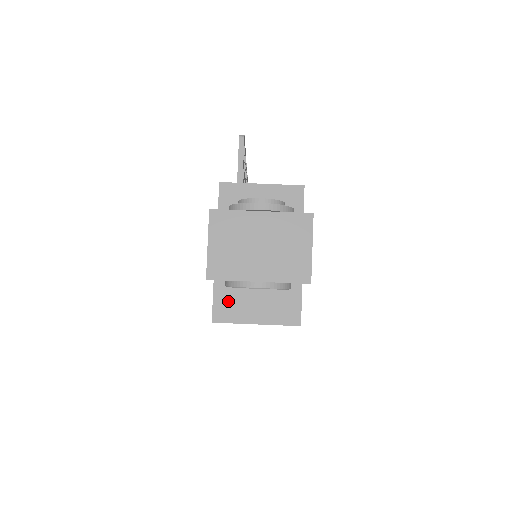
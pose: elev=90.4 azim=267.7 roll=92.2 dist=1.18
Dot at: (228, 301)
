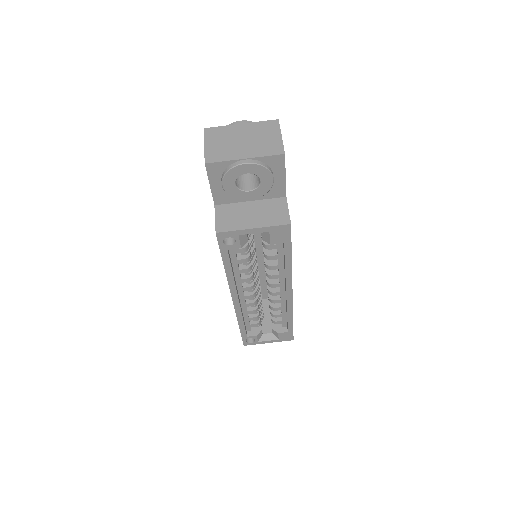
Dot at: (228, 217)
